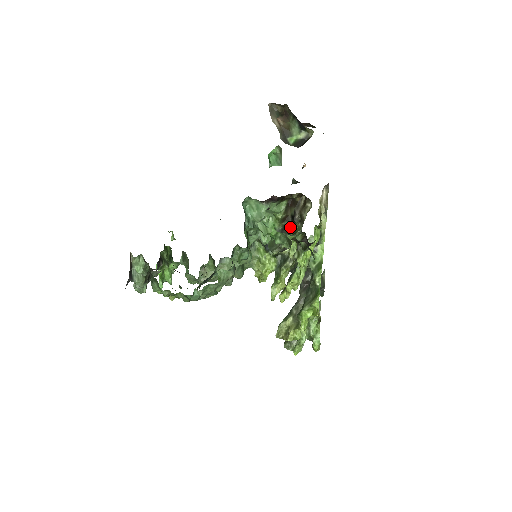
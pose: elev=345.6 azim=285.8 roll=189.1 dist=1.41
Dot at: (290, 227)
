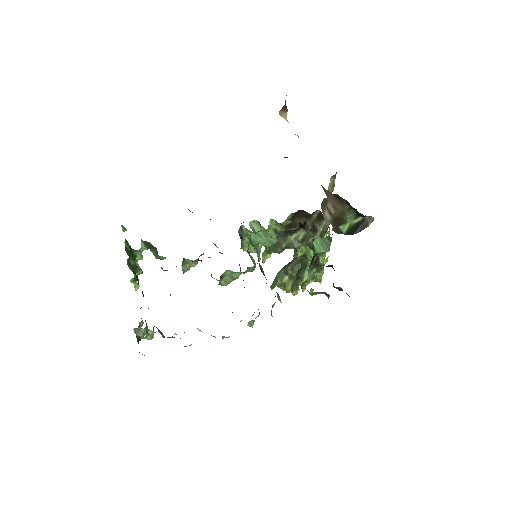
Dot at: (296, 231)
